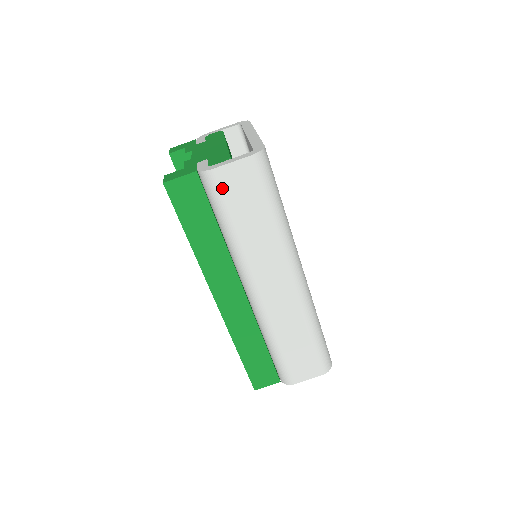
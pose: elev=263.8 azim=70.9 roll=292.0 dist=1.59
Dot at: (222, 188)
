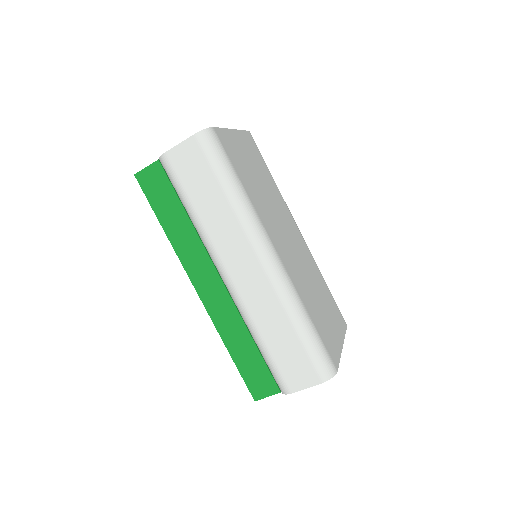
Dot at: (176, 170)
